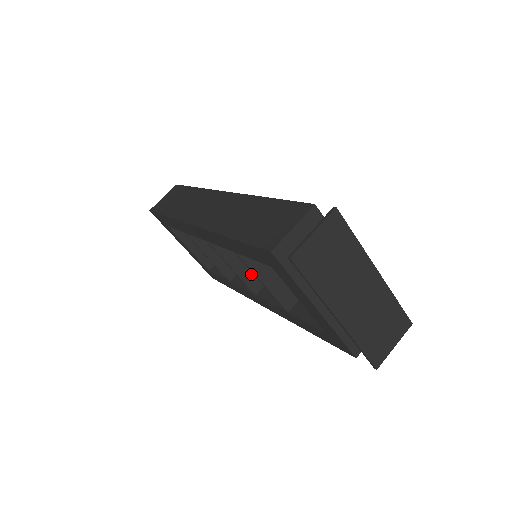
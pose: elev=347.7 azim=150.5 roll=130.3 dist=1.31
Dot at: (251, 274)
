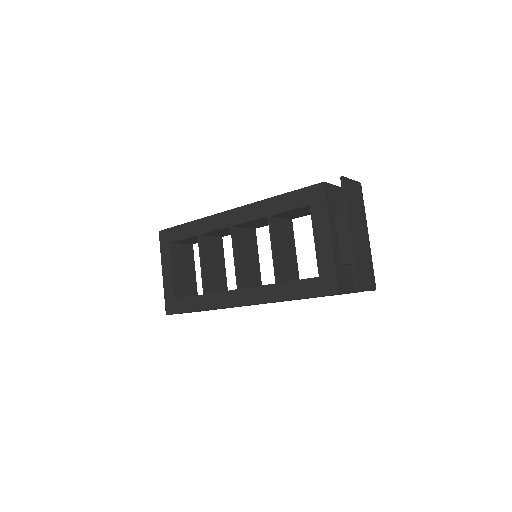
Dot at: (242, 272)
